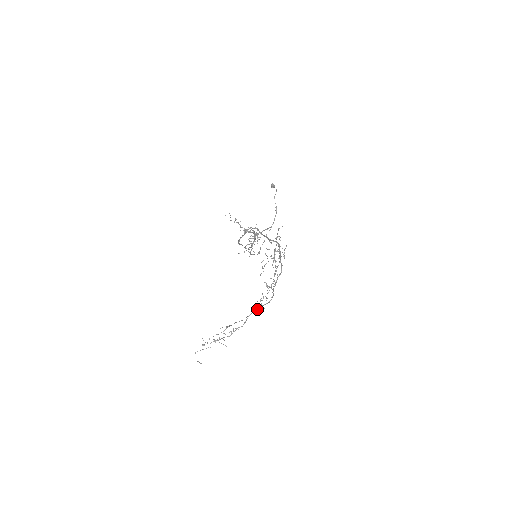
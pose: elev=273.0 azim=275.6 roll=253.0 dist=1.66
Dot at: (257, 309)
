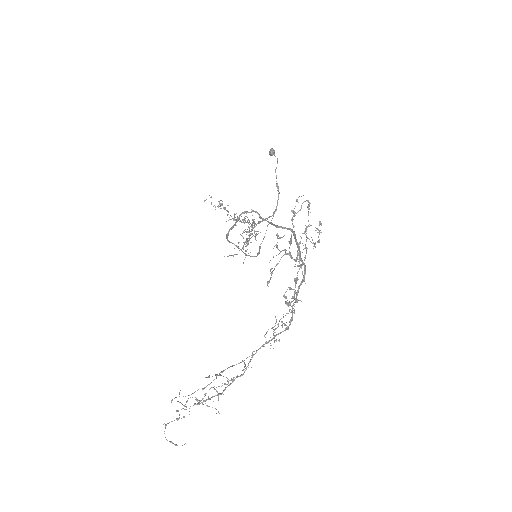
Dot at: occluded
